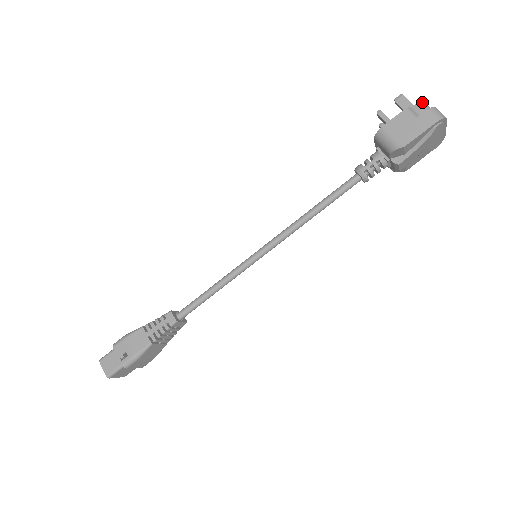
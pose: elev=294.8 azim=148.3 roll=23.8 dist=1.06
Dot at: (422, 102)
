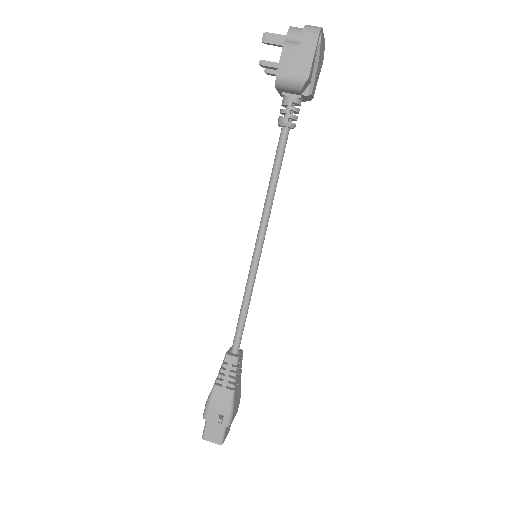
Dot at: (290, 28)
